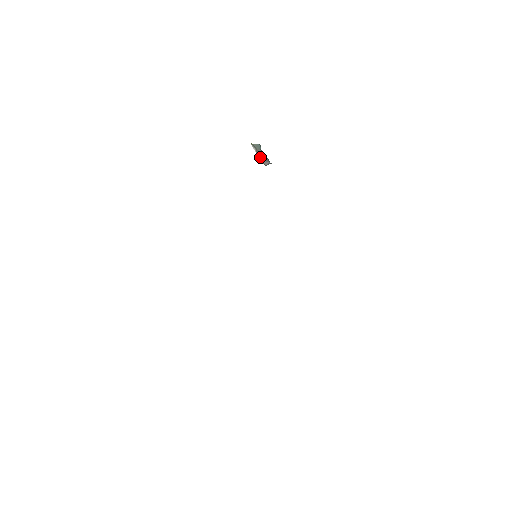
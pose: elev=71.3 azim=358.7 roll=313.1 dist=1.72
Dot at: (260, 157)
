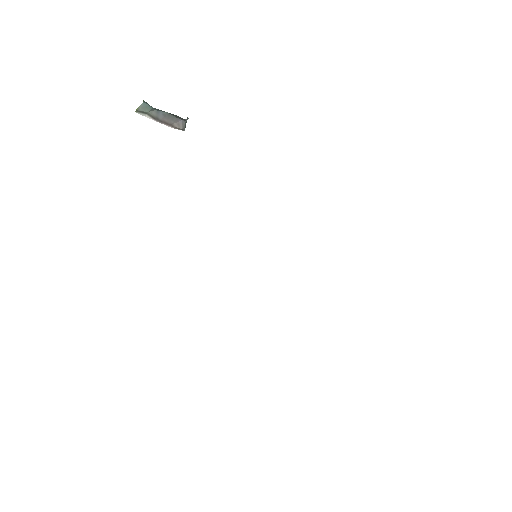
Dot at: (165, 123)
